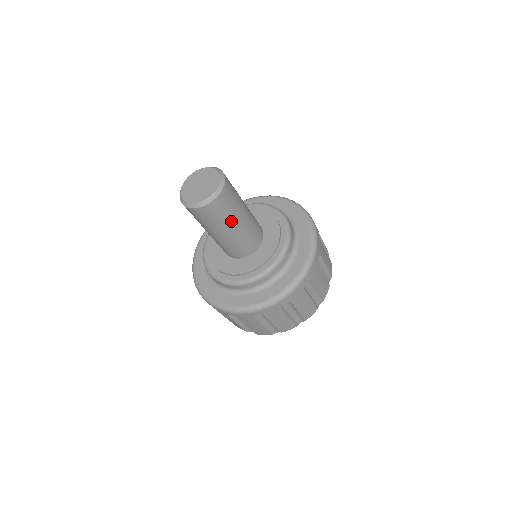
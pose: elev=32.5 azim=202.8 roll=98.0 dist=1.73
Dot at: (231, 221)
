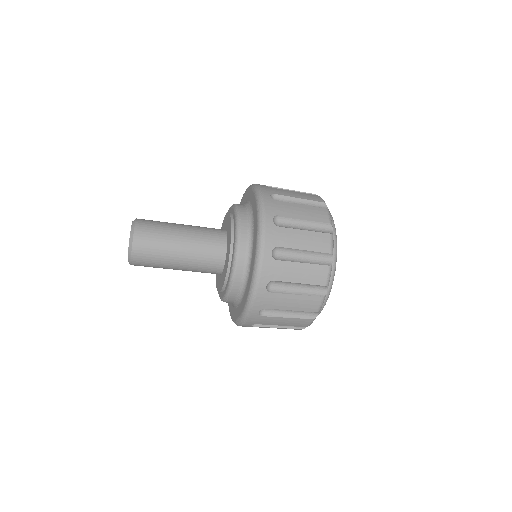
Dot at: (166, 266)
